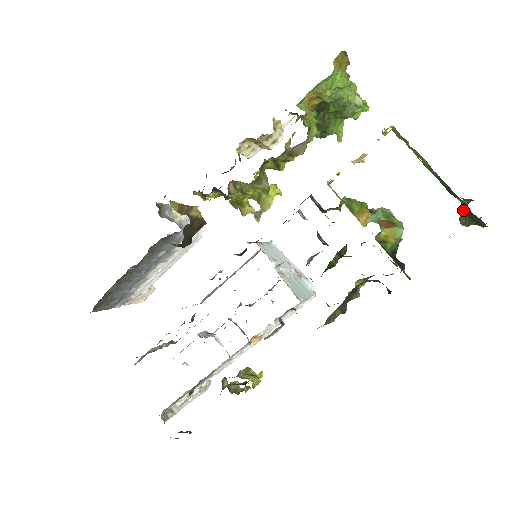
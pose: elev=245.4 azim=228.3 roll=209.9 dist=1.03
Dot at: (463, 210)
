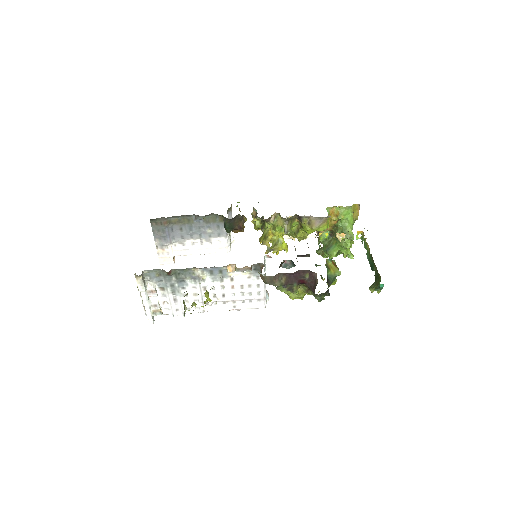
Dot at: occluded
